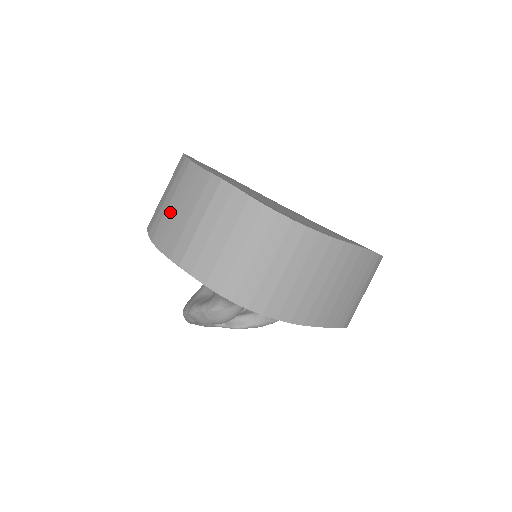
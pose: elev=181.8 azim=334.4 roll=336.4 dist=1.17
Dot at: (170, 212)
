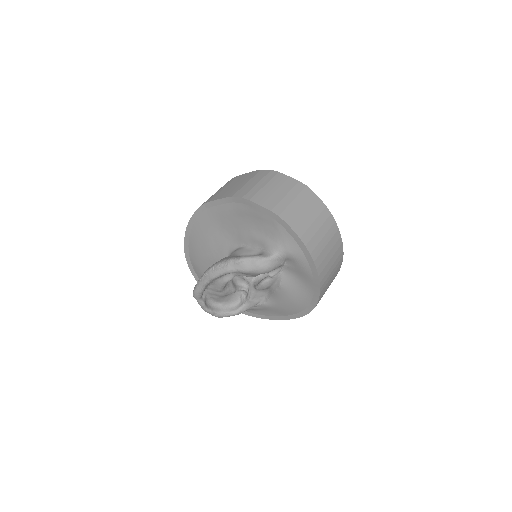
Dot at: (266, 190)
